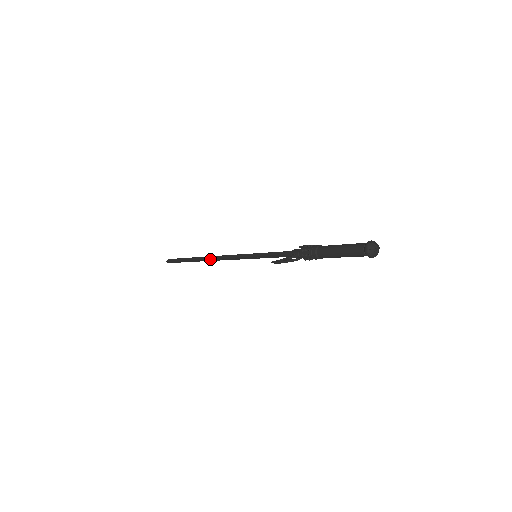
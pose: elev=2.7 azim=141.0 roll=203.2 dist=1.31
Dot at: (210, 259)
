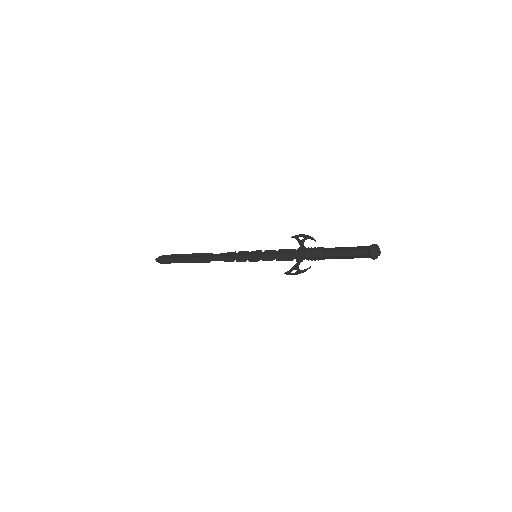
Dot at: (208, 261)
